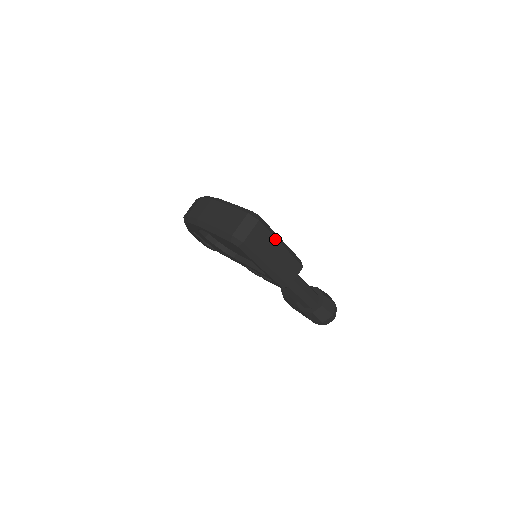
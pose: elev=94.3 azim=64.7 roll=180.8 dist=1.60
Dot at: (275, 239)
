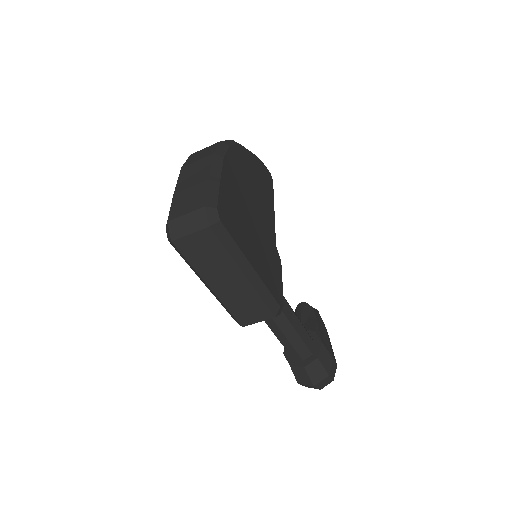
Dot at: (234, 263)
